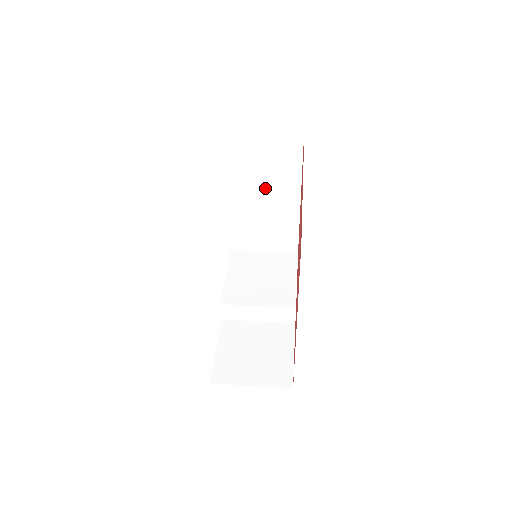
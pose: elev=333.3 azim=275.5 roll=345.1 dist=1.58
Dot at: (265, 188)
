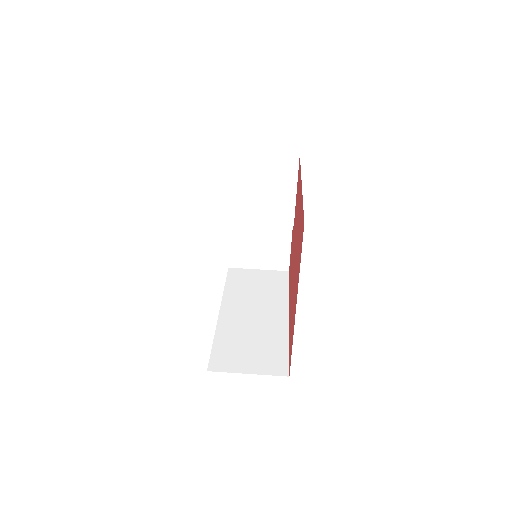
Dot at: occluded
